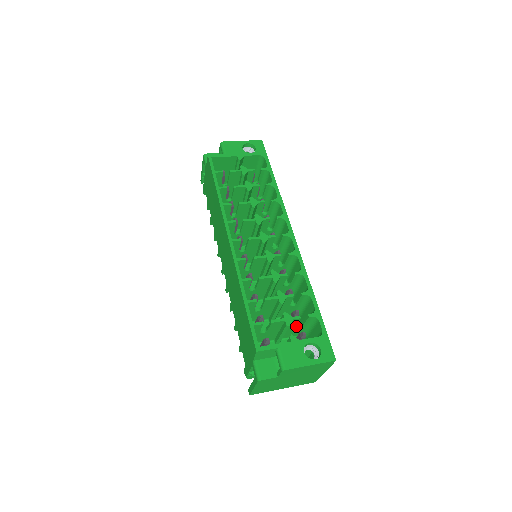
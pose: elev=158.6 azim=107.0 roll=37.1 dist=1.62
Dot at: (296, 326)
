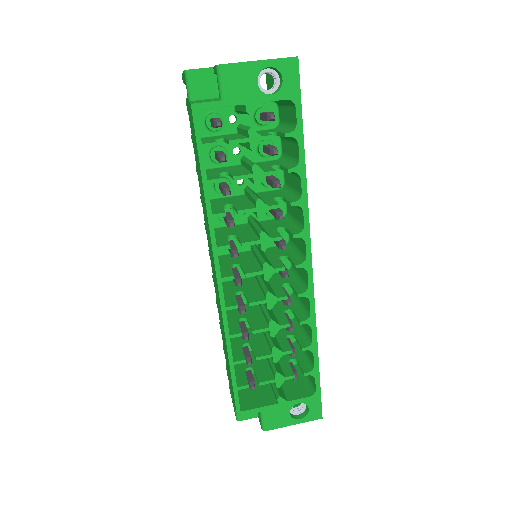
Dot at: (289, 361)
